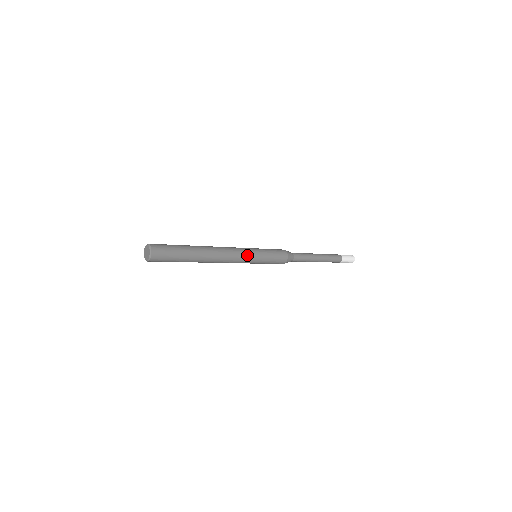
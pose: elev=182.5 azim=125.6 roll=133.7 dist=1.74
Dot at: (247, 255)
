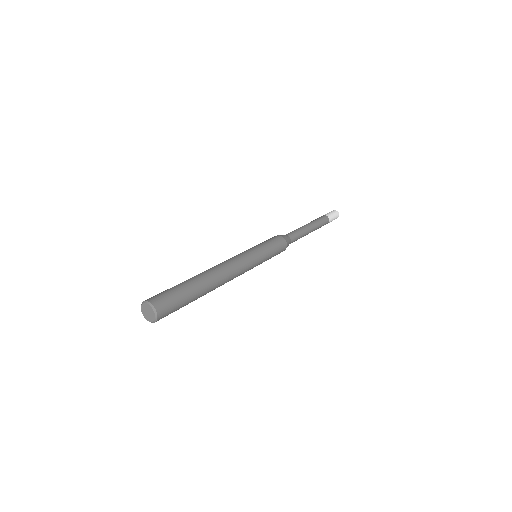
Dot at: occluded
